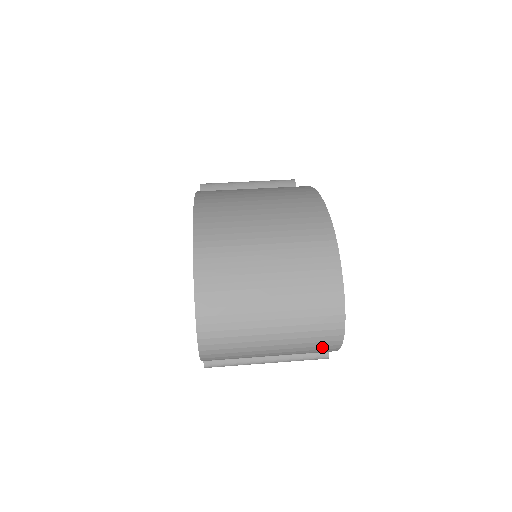
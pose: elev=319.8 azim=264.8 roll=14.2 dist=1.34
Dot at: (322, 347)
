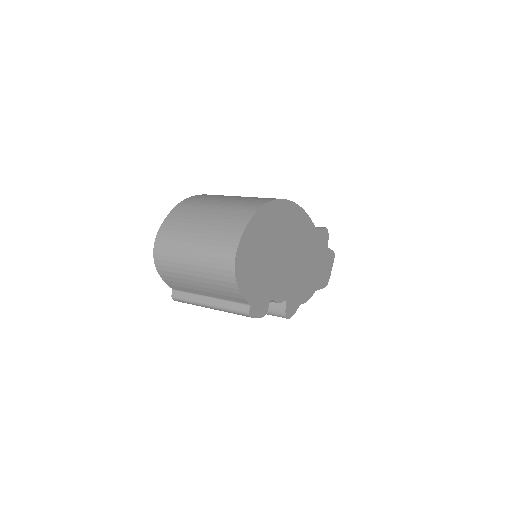
Dot at: (224, 278)
